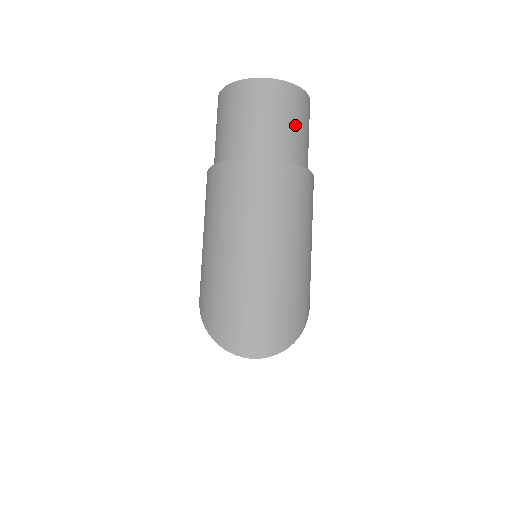
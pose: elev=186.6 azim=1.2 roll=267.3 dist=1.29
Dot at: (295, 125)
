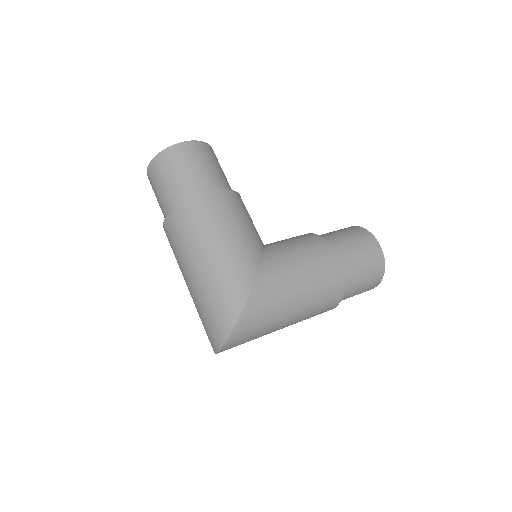
Dot at: (170, 179)
